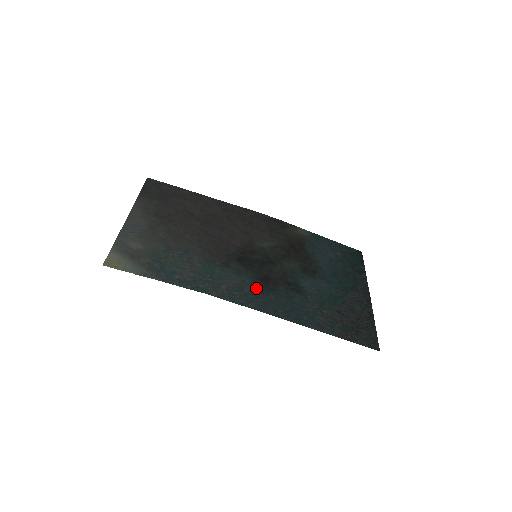
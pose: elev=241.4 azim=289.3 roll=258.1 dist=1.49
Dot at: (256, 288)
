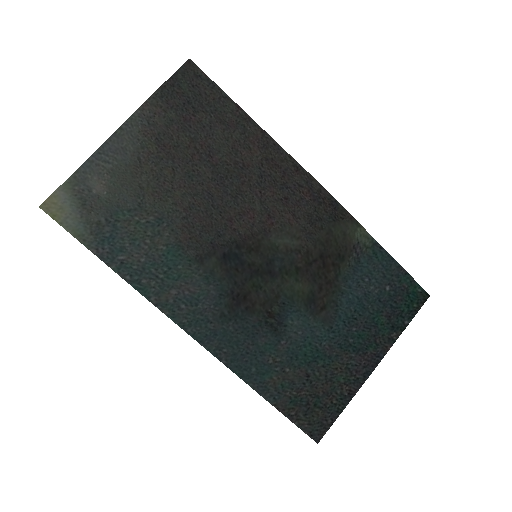
Dot at: (217, 308)
